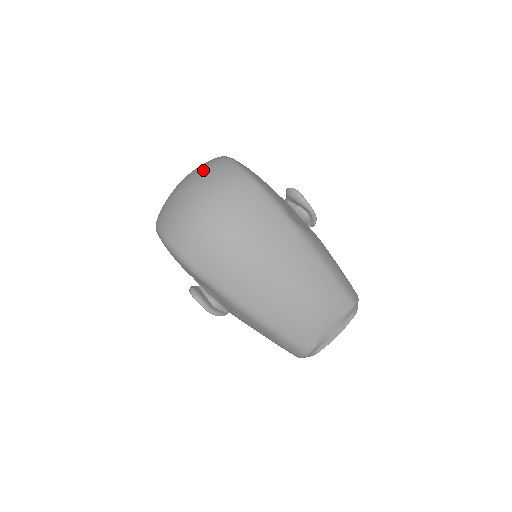
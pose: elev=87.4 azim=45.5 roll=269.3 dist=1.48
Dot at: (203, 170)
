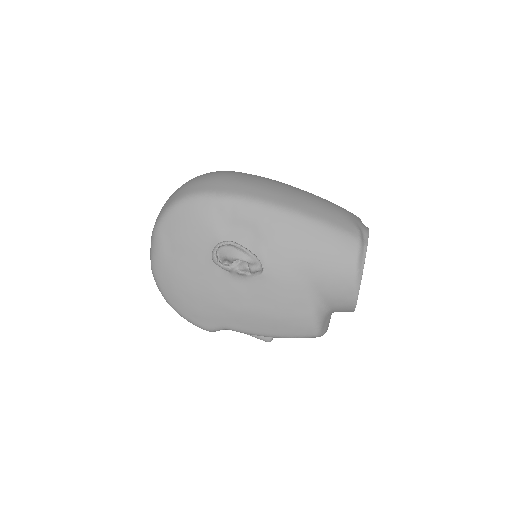
Dot at: occluded
